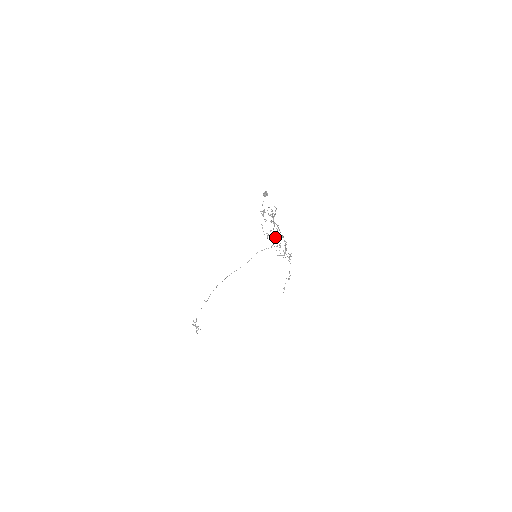
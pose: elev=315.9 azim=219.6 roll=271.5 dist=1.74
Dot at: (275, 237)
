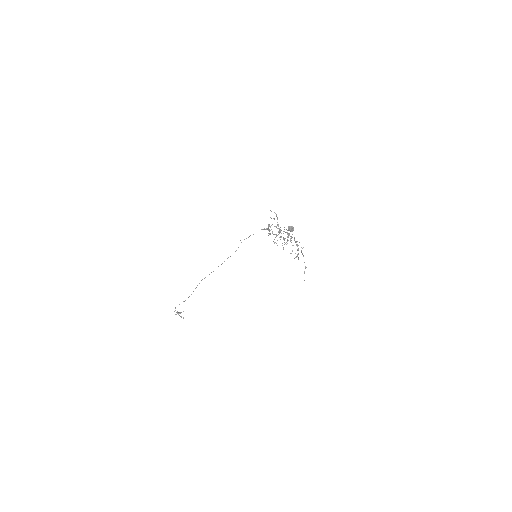
Dot at: occluded
